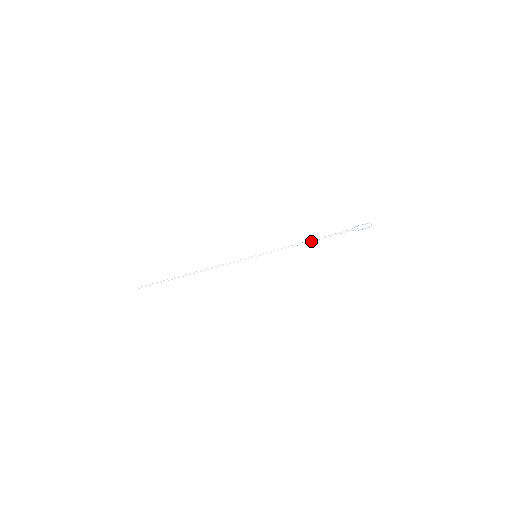
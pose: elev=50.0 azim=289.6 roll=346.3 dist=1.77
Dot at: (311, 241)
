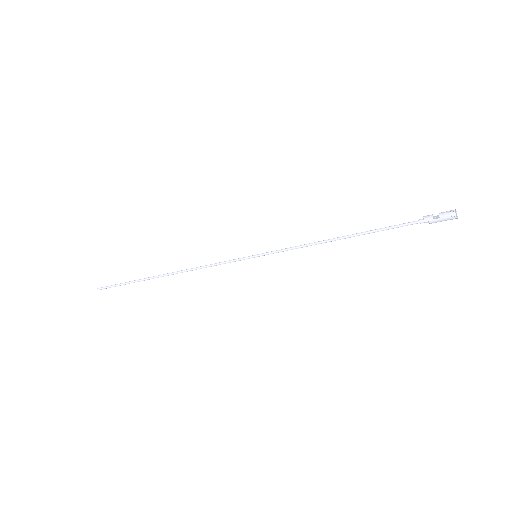
Dot at: (345, 238)
